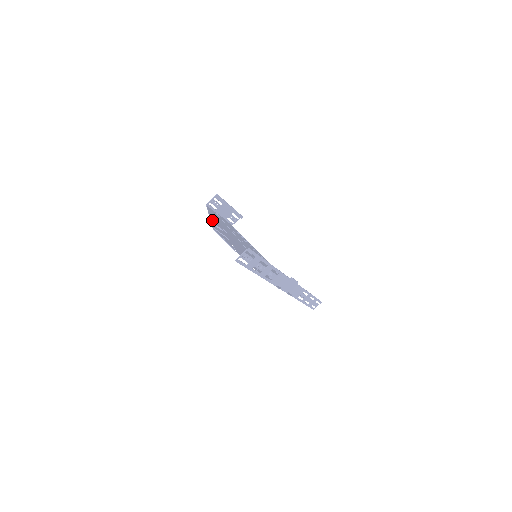
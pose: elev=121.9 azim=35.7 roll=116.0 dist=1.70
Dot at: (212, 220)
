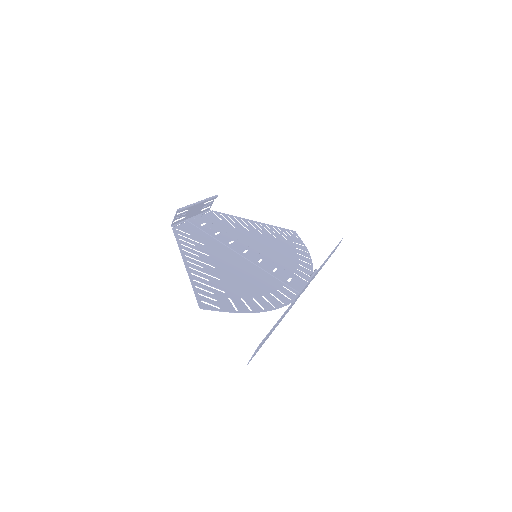
Dot at: (190, 271)
